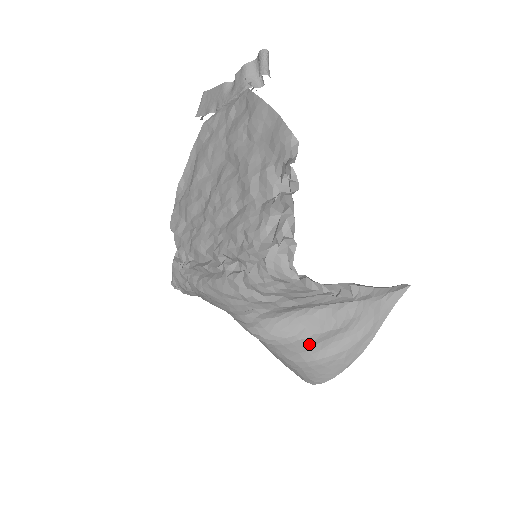
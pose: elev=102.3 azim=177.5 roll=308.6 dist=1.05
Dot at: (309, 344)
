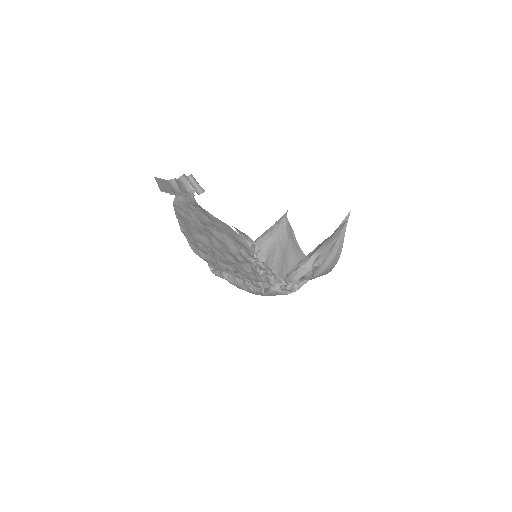
Dot at: occluded
